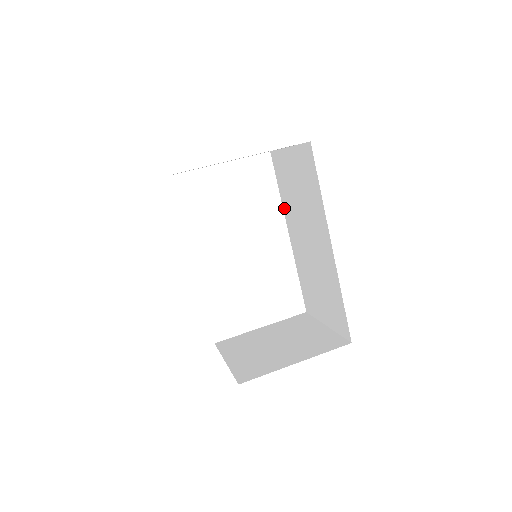
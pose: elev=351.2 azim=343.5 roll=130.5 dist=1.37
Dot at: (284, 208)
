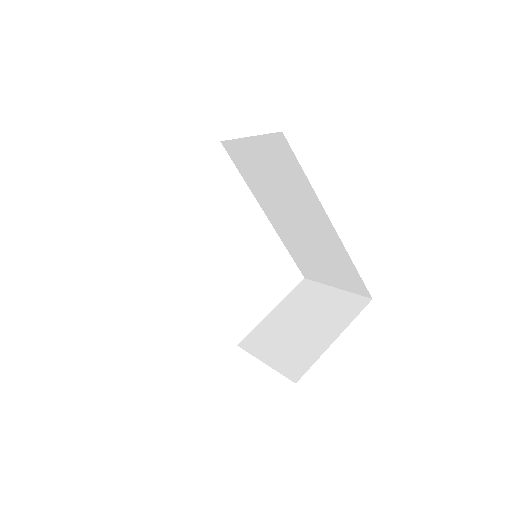
Dot at: (254, 192)
